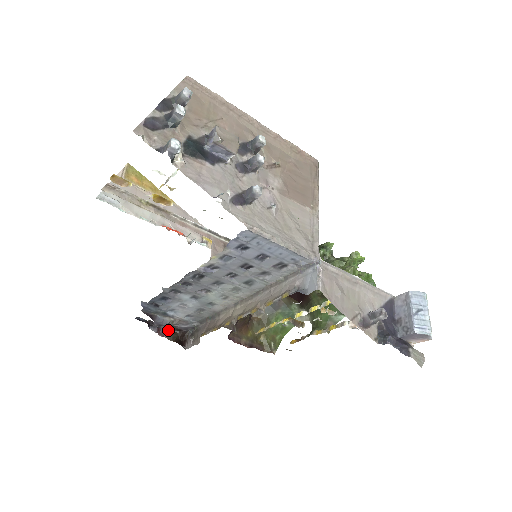
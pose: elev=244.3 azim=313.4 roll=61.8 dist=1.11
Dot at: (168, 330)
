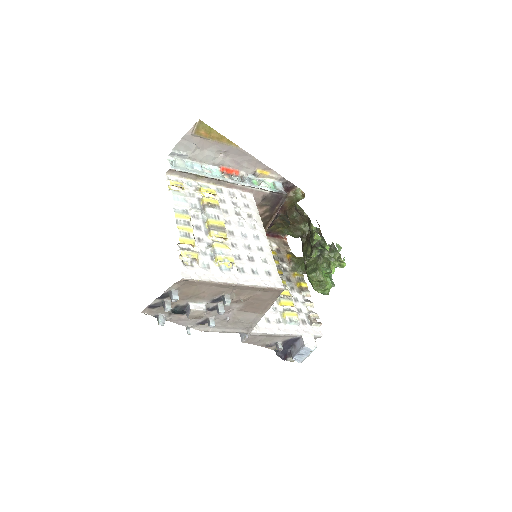
Dot at: occluded
